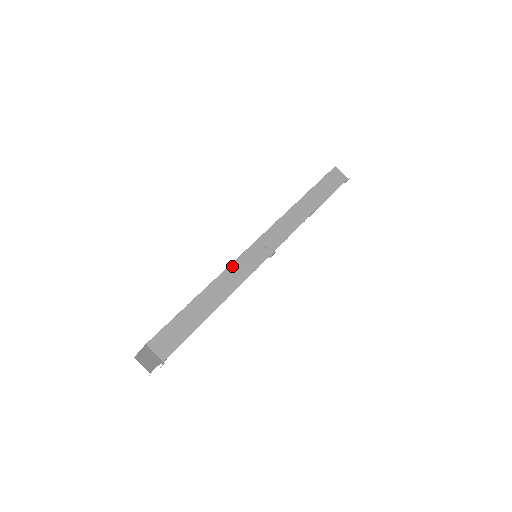
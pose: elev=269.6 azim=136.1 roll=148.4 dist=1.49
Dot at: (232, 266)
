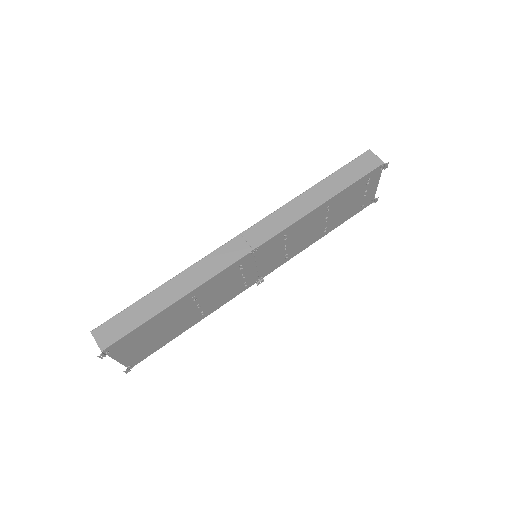
Dot at: (202, 261)
